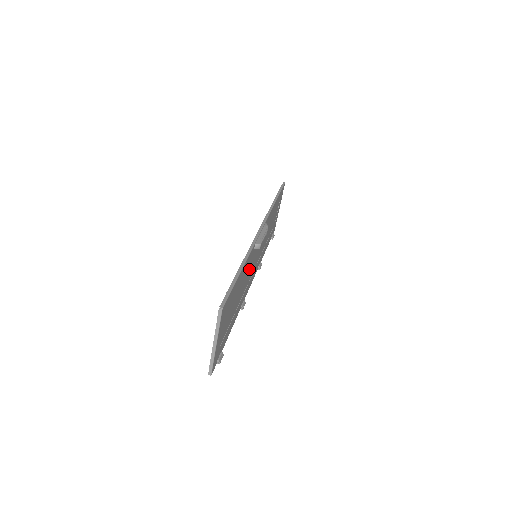
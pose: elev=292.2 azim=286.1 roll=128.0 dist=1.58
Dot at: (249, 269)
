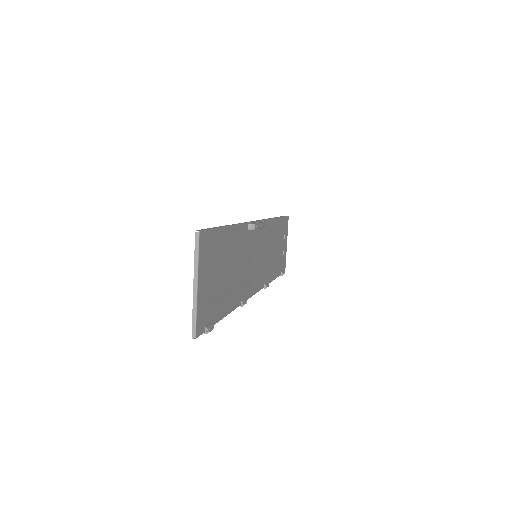
Dot at: (246, 256)
